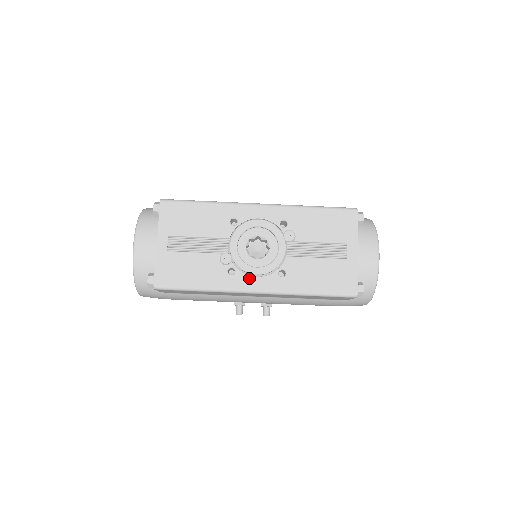
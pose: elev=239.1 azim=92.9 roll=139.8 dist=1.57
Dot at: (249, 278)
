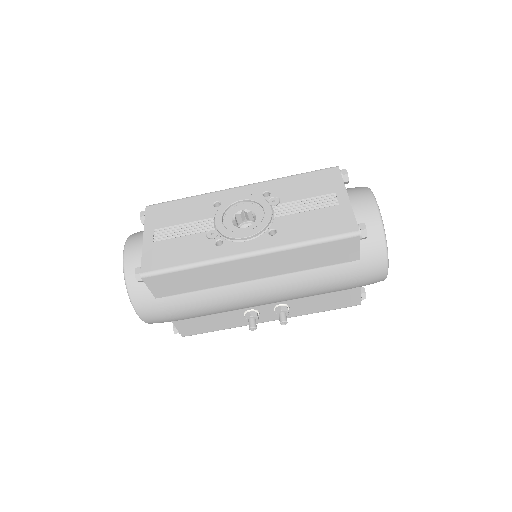
Dot at: (238, 244)
